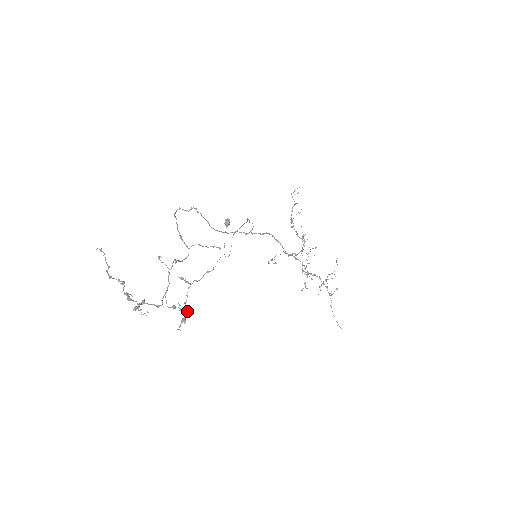
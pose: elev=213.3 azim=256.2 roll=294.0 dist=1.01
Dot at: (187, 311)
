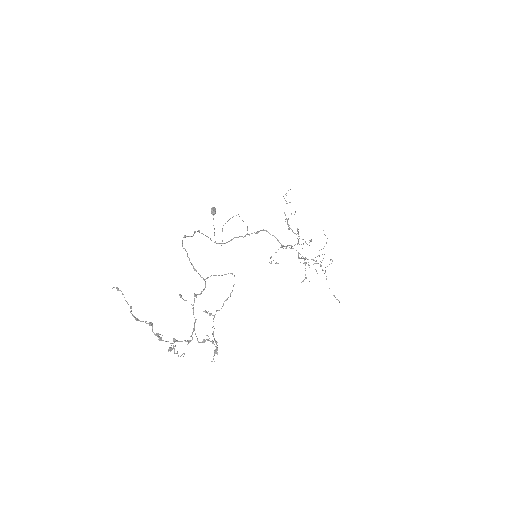
Dot at: (217, 342)
